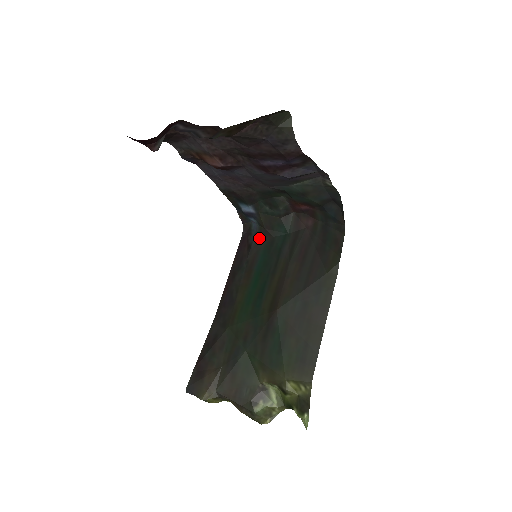
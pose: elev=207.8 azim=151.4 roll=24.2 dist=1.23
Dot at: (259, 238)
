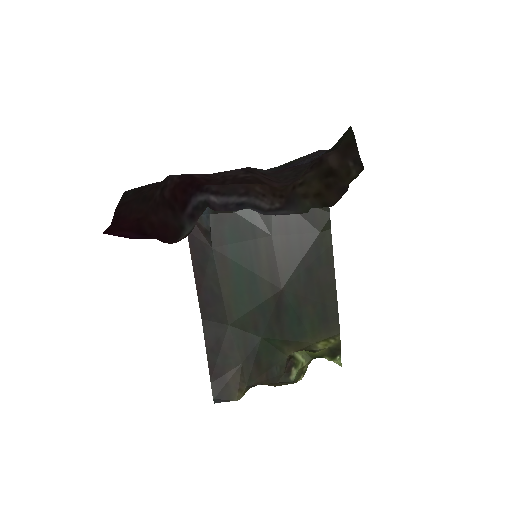
Dot at: (216, 219)
